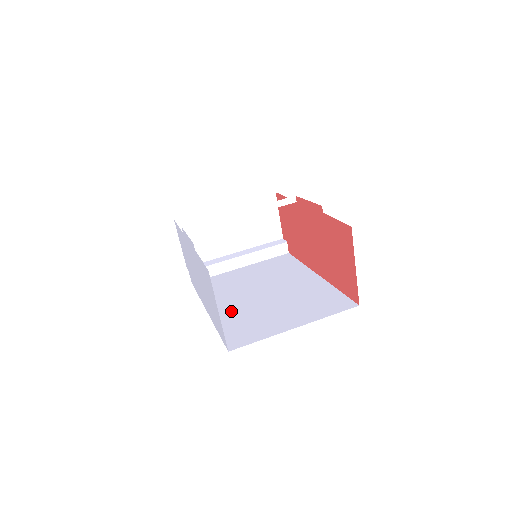
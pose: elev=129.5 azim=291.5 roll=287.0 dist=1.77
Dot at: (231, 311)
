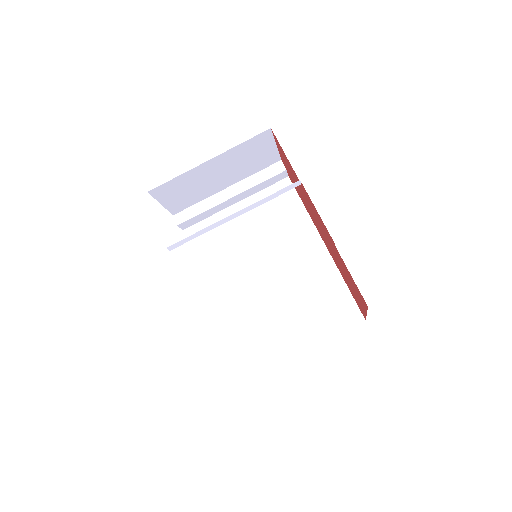
Dot at: (235, 305)
